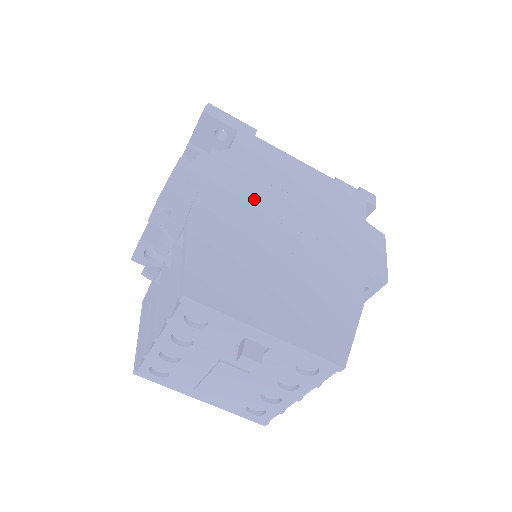
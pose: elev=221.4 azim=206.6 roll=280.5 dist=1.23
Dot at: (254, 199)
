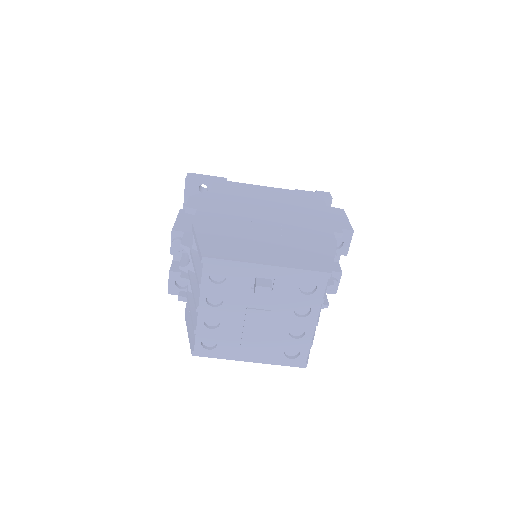
Dot at: (236, 209)
